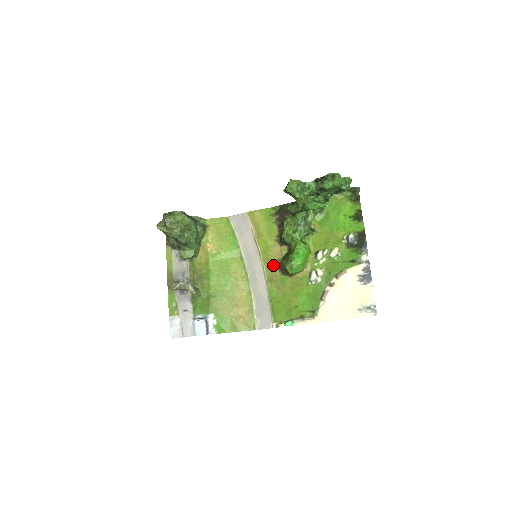
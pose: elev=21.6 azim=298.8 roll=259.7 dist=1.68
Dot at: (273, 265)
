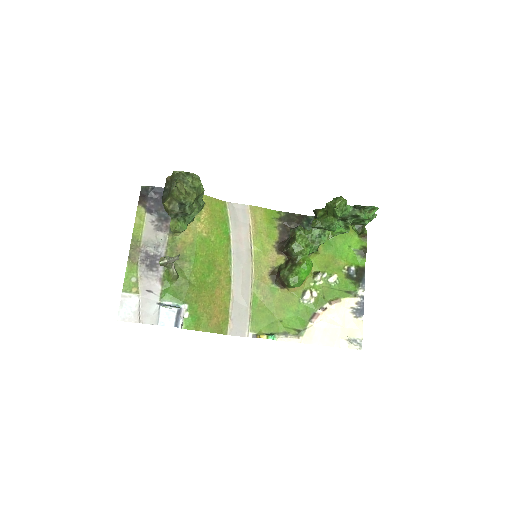
Dot at: (265, 271)
